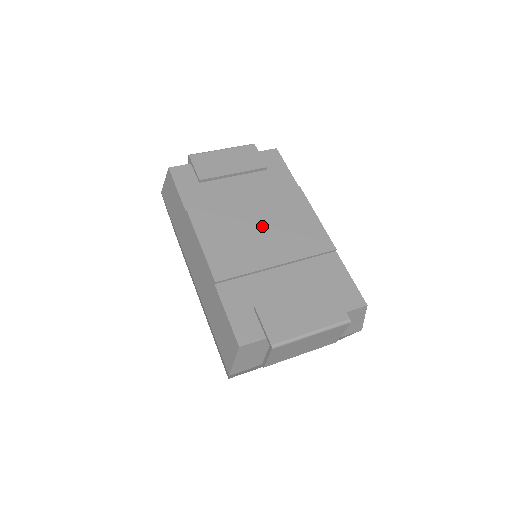
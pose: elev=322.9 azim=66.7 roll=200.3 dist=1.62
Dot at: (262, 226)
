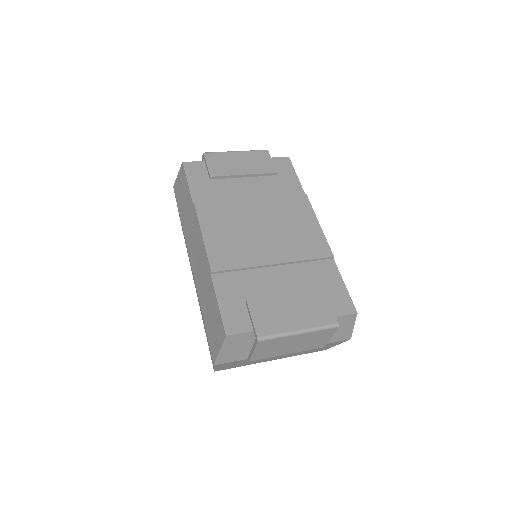
Dot at: (264, 226)
